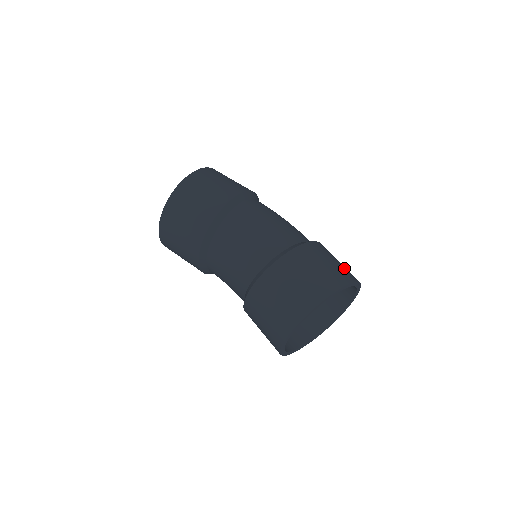
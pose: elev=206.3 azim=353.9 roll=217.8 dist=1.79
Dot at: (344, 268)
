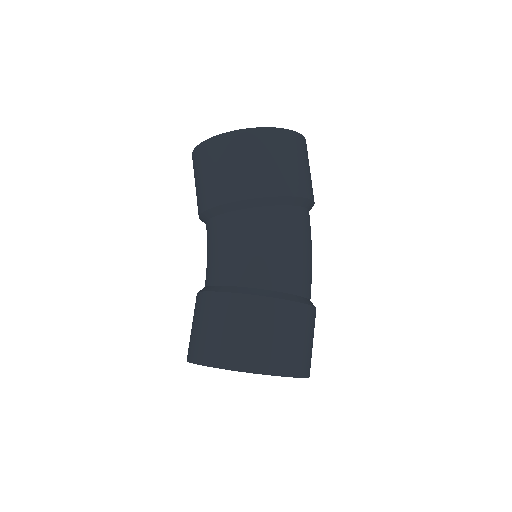
Dot at: occluded
